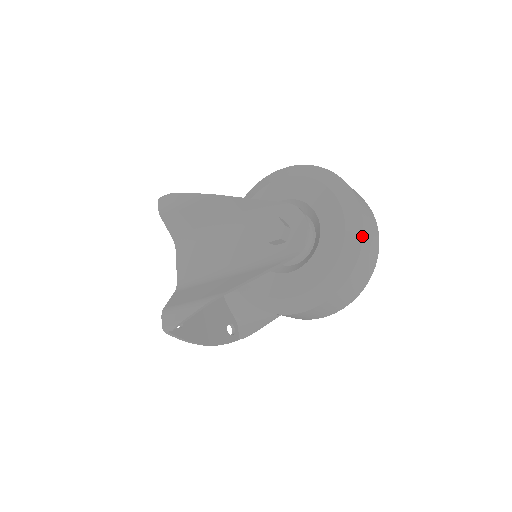
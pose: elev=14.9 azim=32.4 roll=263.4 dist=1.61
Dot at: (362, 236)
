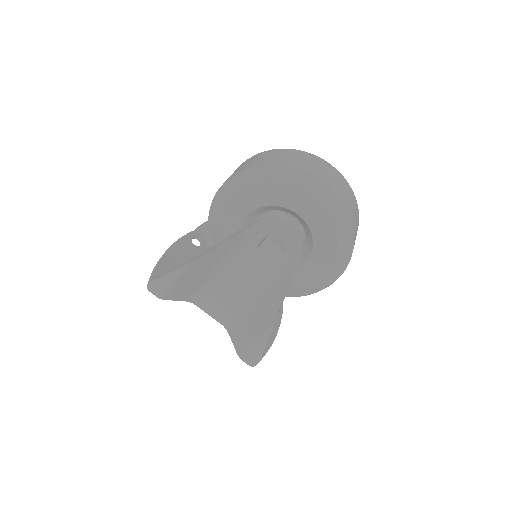
Dot at: (340, 200)
